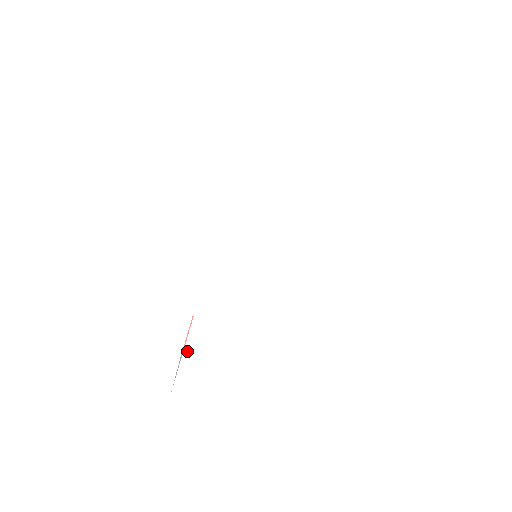
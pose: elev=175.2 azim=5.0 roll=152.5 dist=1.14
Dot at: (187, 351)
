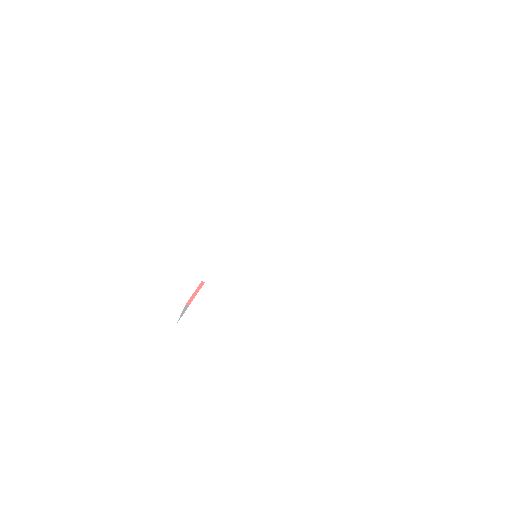
Dot at: (194, 303)
